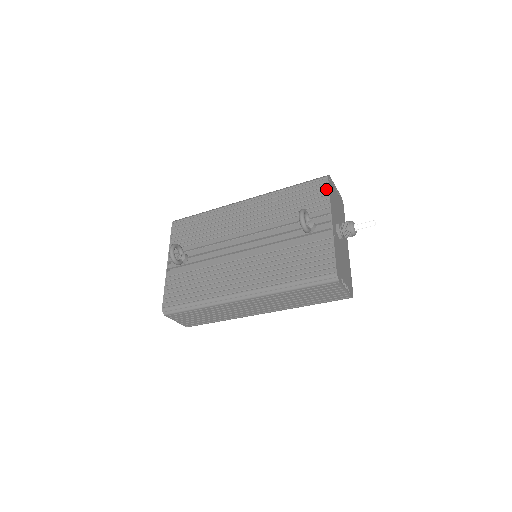
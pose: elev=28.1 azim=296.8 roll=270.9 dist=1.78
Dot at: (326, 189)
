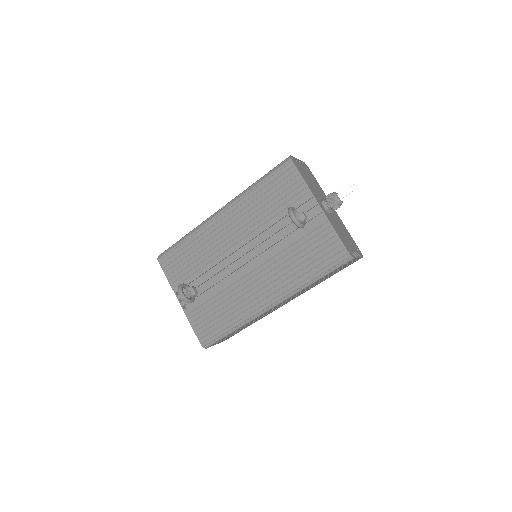
Dot at: (296, 173)
